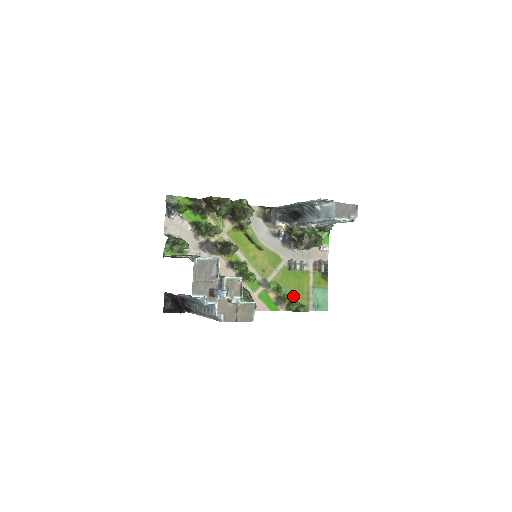
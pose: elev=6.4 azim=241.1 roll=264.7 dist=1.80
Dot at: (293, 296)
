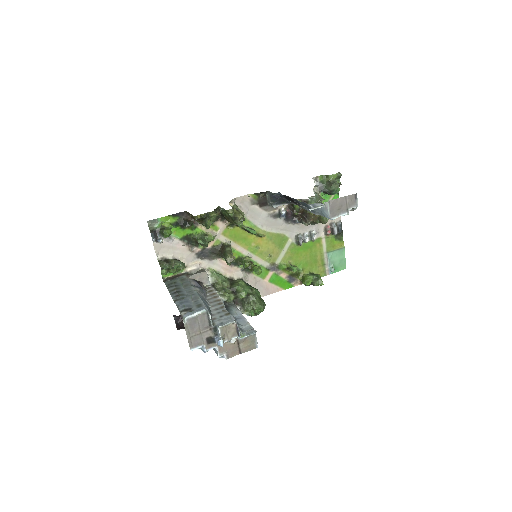
Dot at: (306, 268)
